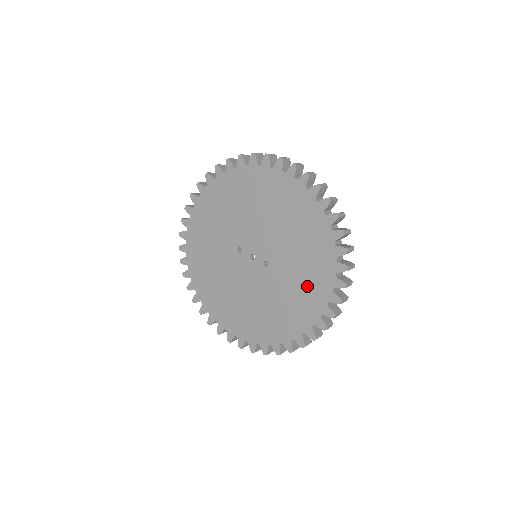
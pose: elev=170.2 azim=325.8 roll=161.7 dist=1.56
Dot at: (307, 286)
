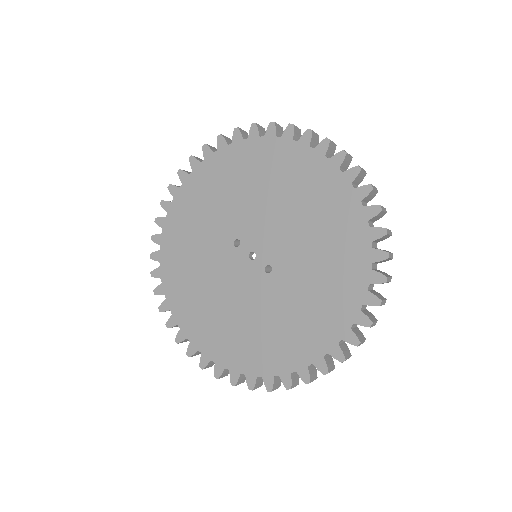
Dot at: (317, 312)
